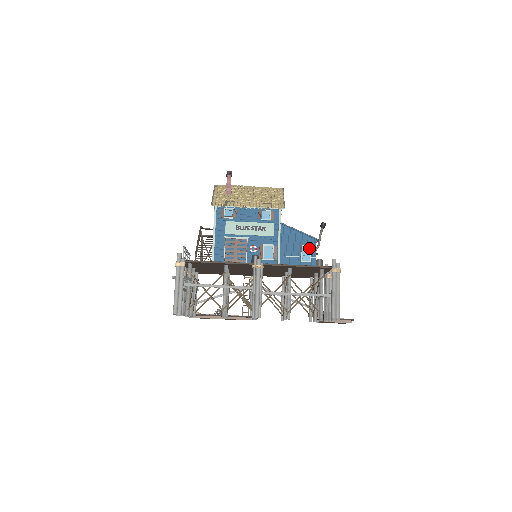
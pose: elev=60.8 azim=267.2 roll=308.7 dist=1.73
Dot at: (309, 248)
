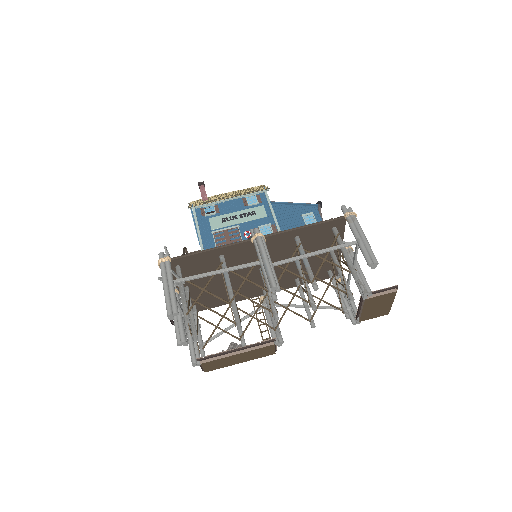
Dot at: (311, 216)
